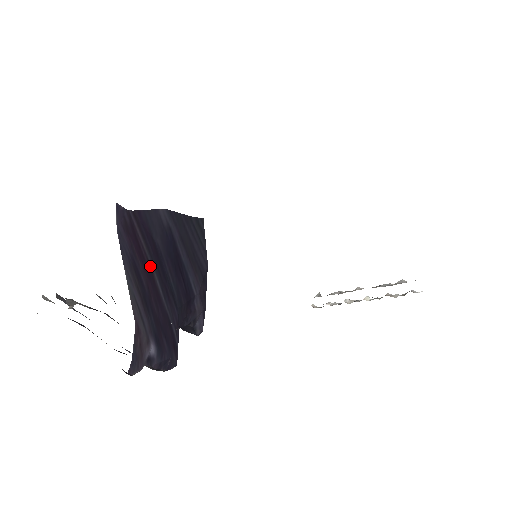
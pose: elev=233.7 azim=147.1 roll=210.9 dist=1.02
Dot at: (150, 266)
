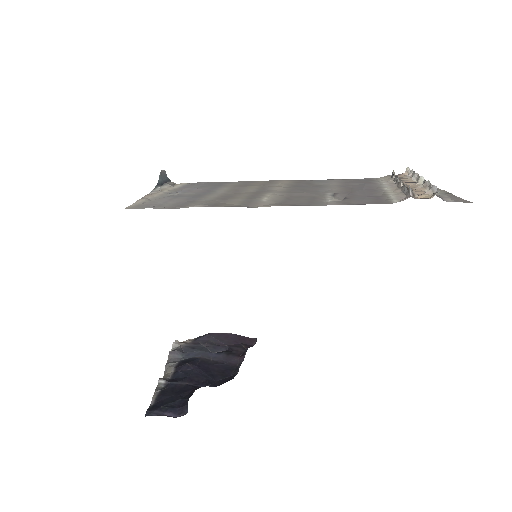
Dot at: occluded
